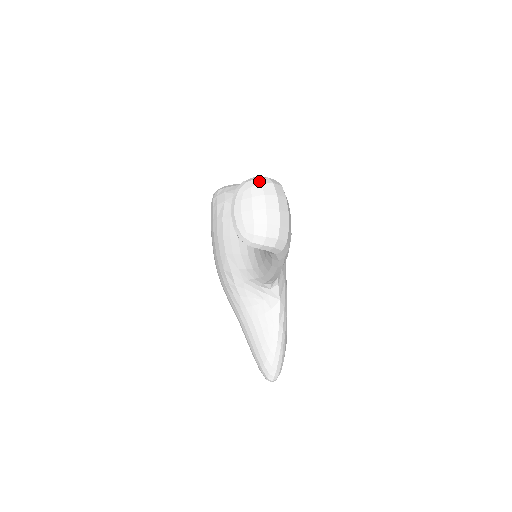
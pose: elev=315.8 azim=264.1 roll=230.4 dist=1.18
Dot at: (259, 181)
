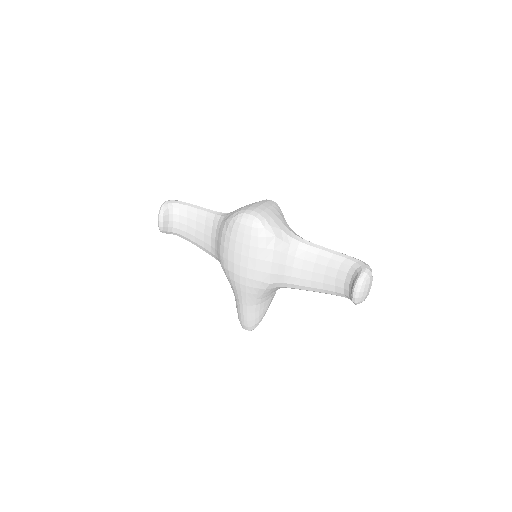
Dot at: (371, 272)
